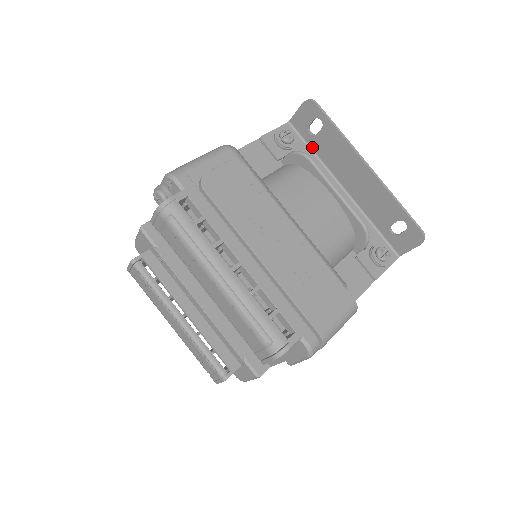
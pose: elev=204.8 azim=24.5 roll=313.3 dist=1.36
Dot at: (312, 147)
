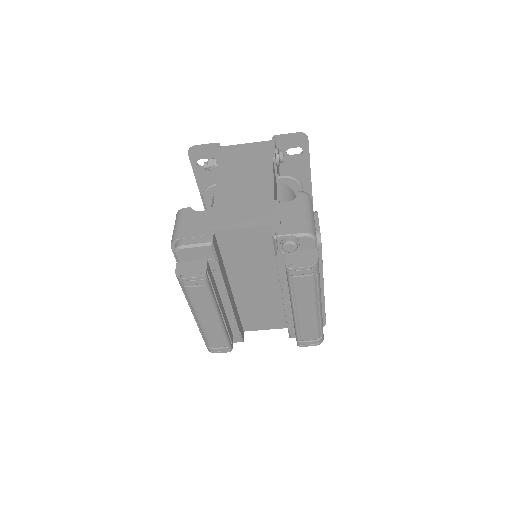
Dot at: occluded
